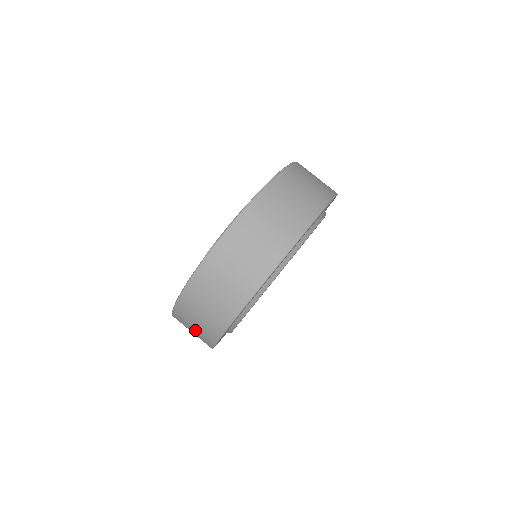
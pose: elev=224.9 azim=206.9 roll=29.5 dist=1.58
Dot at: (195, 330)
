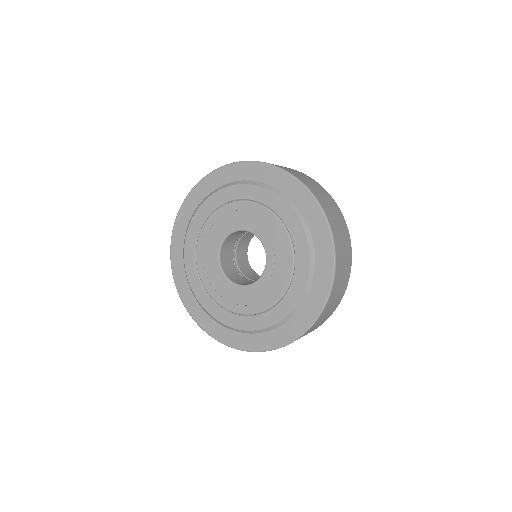
Dot at: occluded
